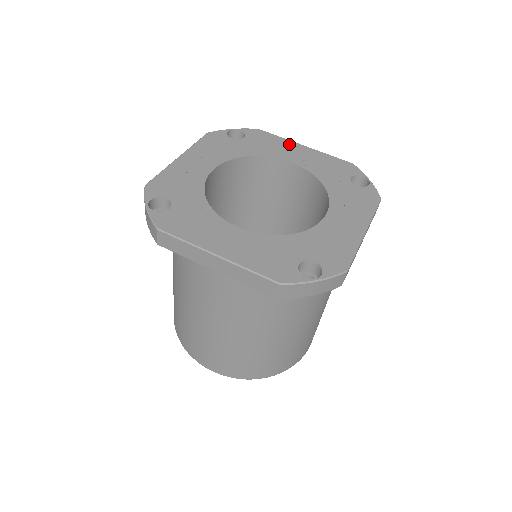
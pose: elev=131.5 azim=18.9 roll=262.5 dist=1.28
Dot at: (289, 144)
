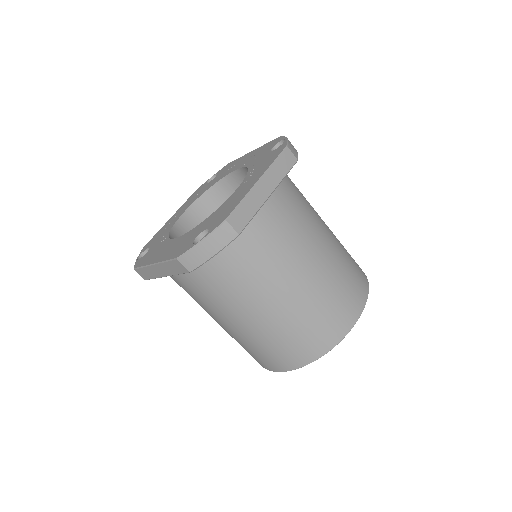
Dot at: (242, 158)
